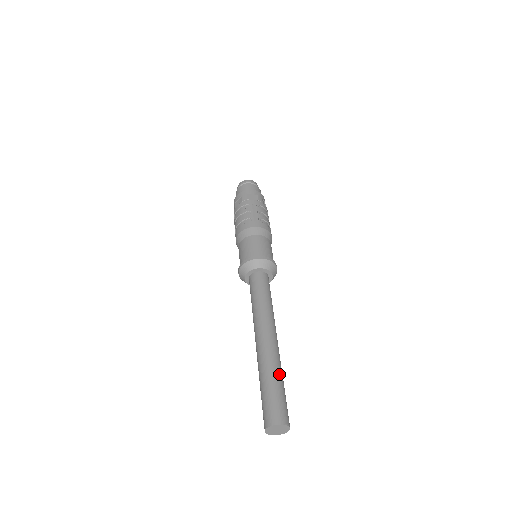
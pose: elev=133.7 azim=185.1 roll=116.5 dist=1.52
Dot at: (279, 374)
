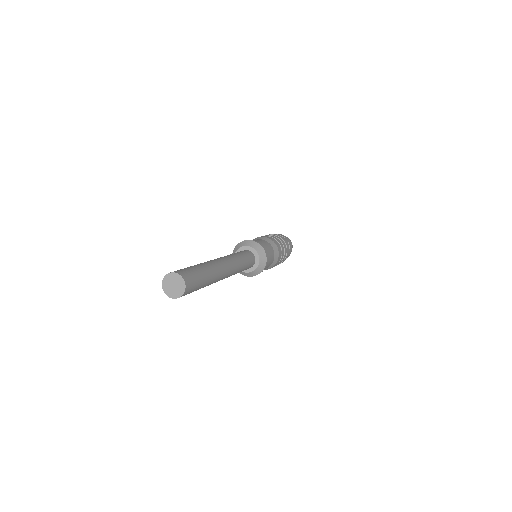
Dot at: occluded
